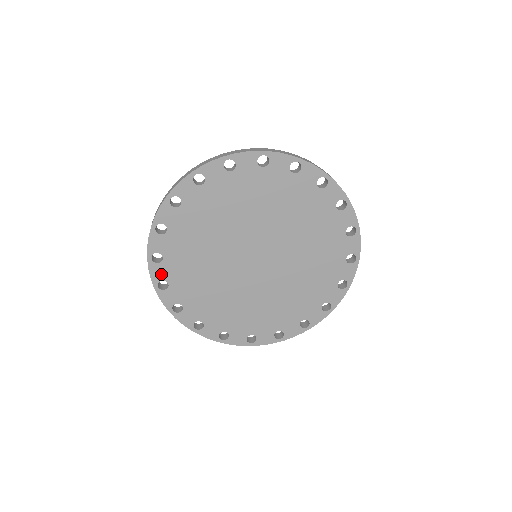
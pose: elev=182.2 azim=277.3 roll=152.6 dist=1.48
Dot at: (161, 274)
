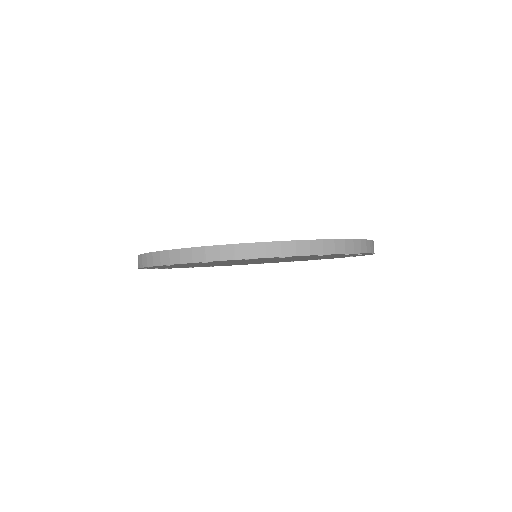
Dot at: occluded
